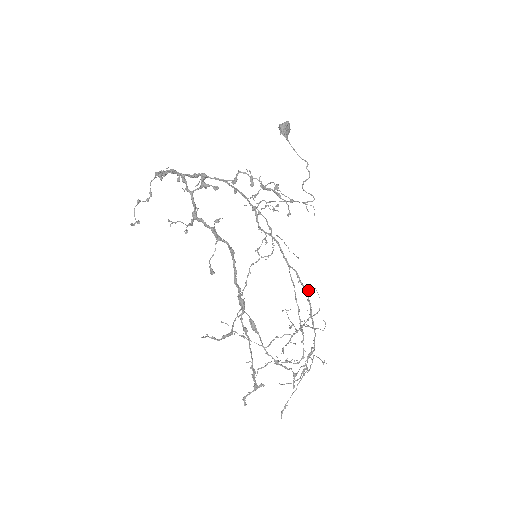
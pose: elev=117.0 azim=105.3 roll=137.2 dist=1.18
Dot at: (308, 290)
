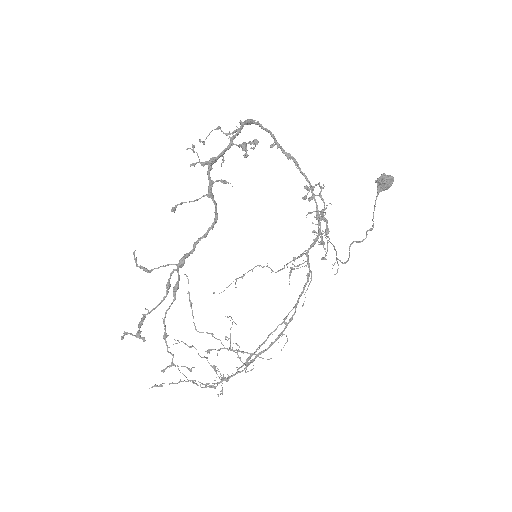
Dot at: occluded
